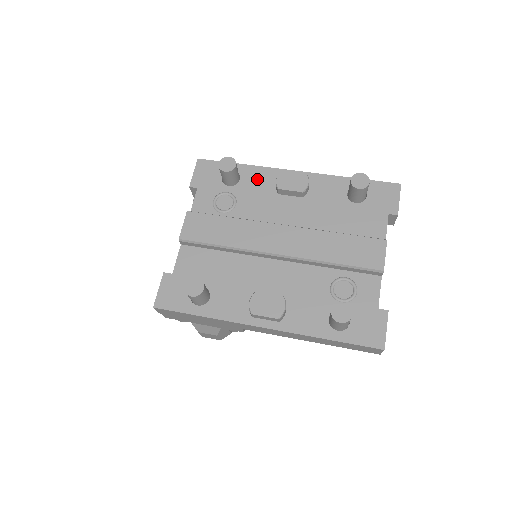
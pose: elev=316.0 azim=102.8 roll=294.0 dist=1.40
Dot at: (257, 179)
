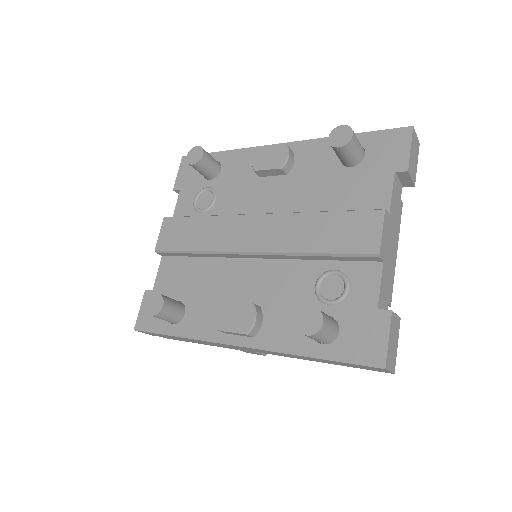
Dot at: (238, 164)
